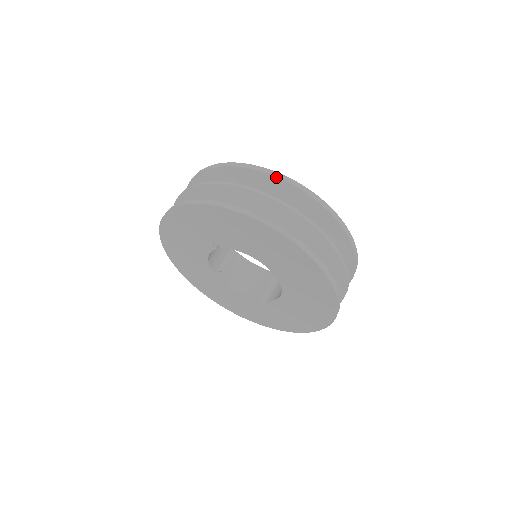
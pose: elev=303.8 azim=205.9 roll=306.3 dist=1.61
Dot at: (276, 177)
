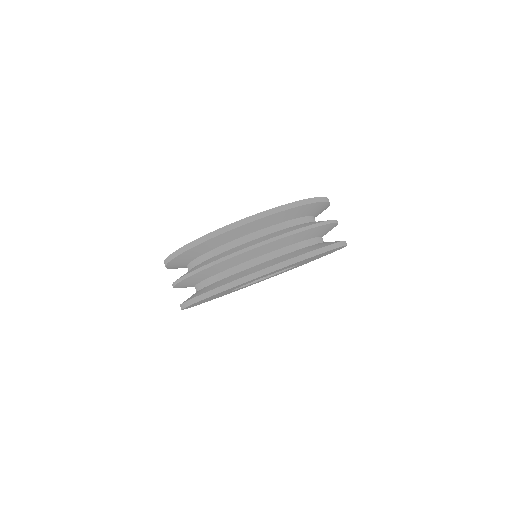
Dot at: (305, 205)
